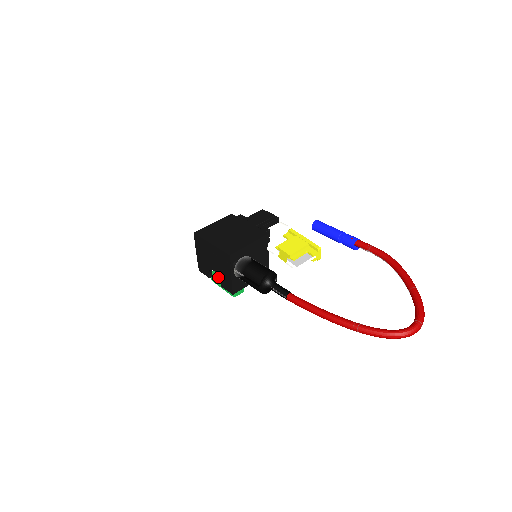
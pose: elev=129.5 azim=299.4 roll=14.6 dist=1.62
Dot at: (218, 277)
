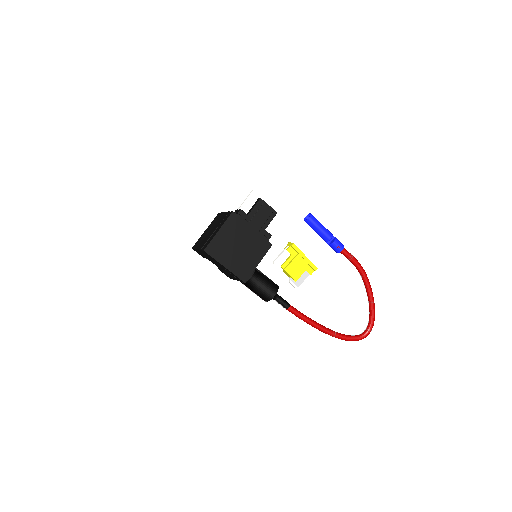
Dot at: occluded
